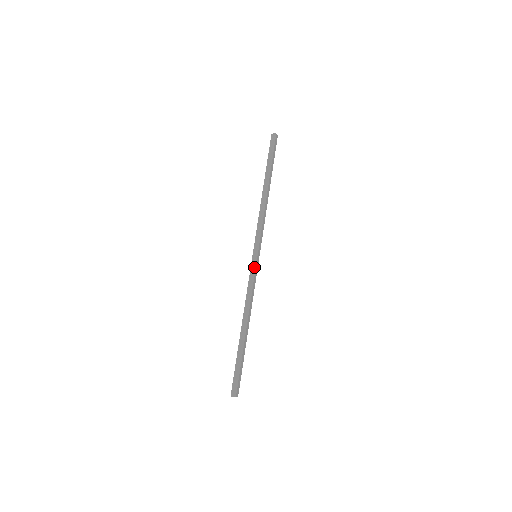
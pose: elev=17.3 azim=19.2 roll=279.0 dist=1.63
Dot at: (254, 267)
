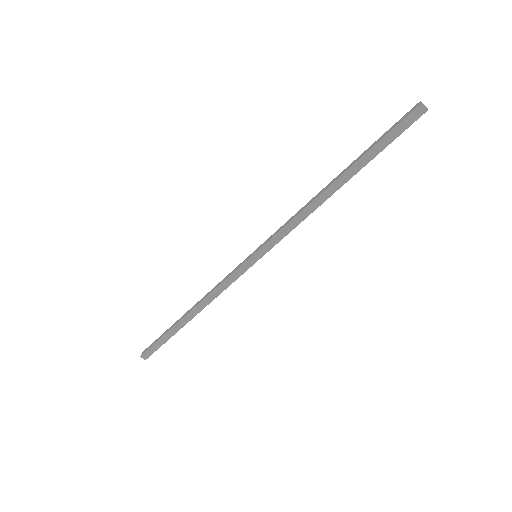
Dot at: (244, 270)
